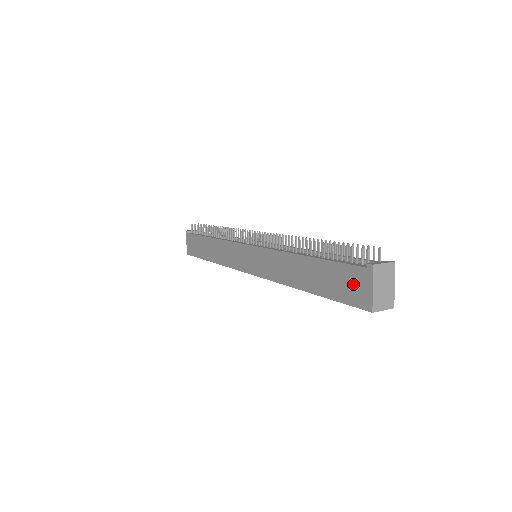
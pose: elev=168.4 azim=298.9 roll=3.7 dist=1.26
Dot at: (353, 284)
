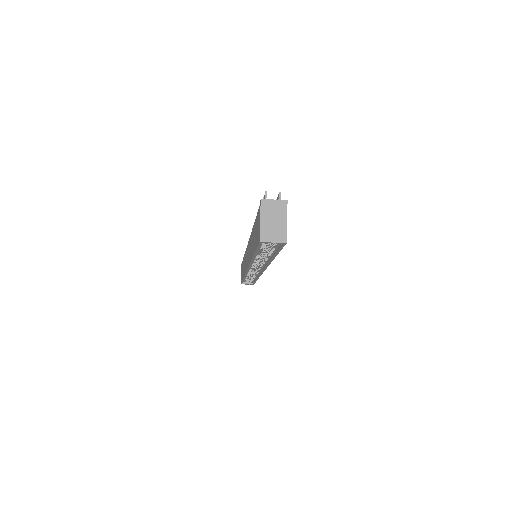
Dot at: (258, 226)
